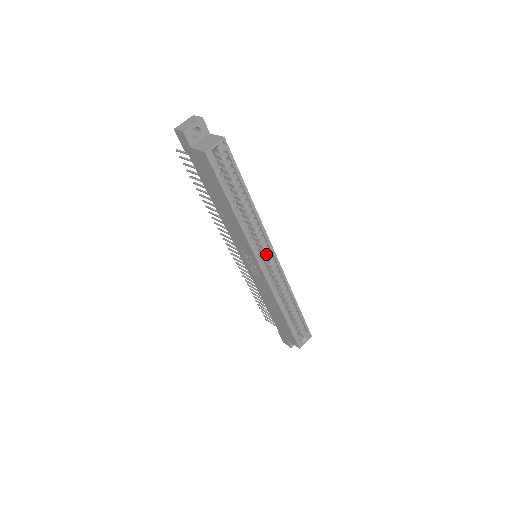
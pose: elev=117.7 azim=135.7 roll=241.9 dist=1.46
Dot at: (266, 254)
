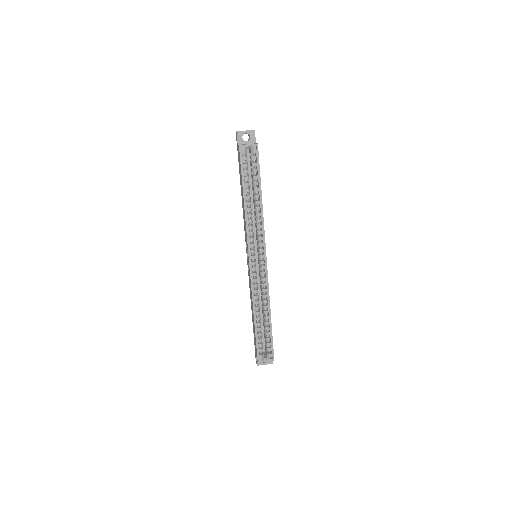
Dot at: (260, 254)
